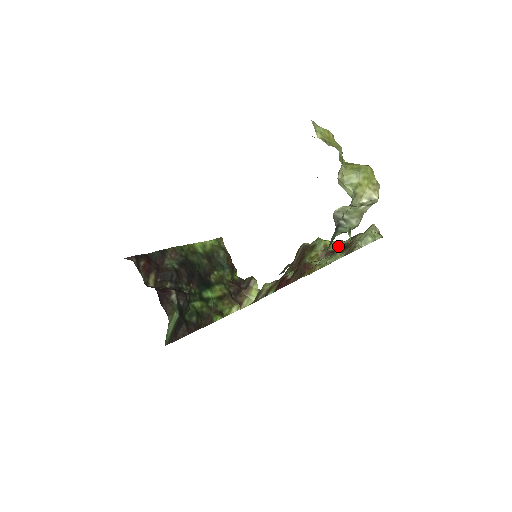
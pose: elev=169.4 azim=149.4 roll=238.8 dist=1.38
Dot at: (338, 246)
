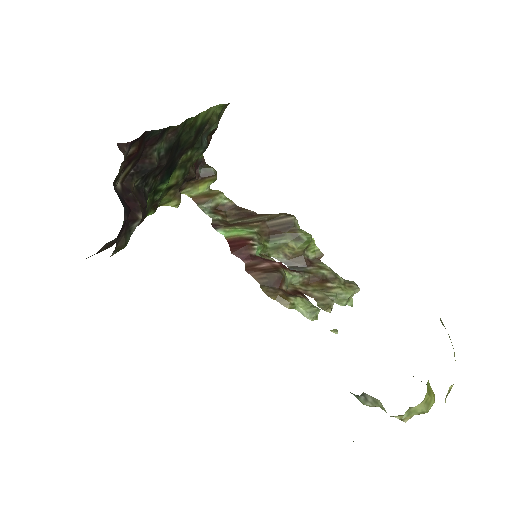
Dot at: (315, 255)
